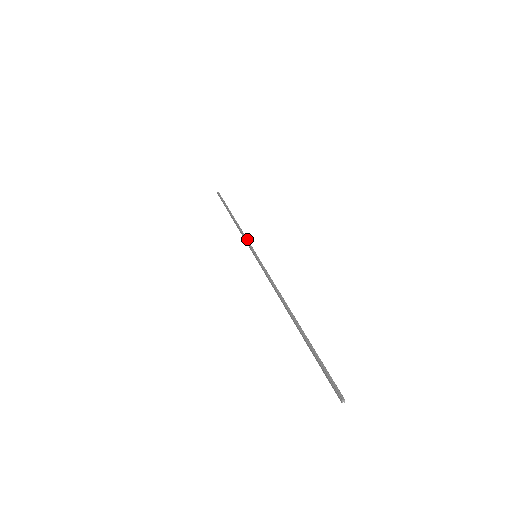
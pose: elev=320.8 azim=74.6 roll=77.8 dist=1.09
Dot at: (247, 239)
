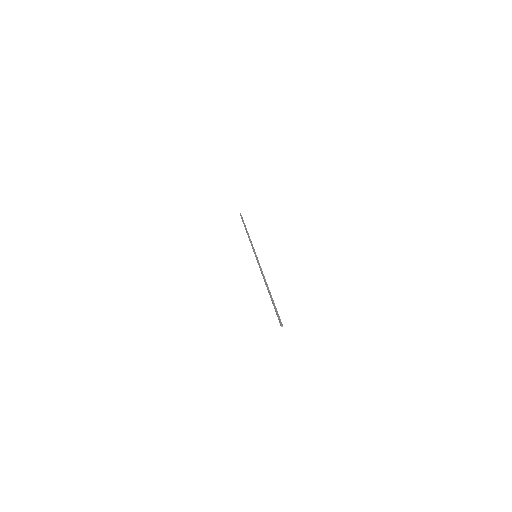
Dot at: occluded
